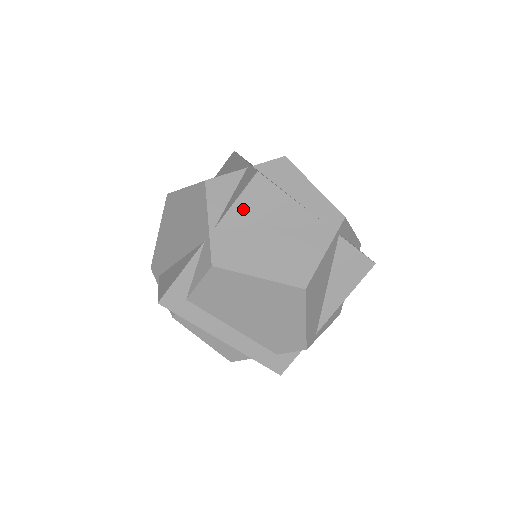
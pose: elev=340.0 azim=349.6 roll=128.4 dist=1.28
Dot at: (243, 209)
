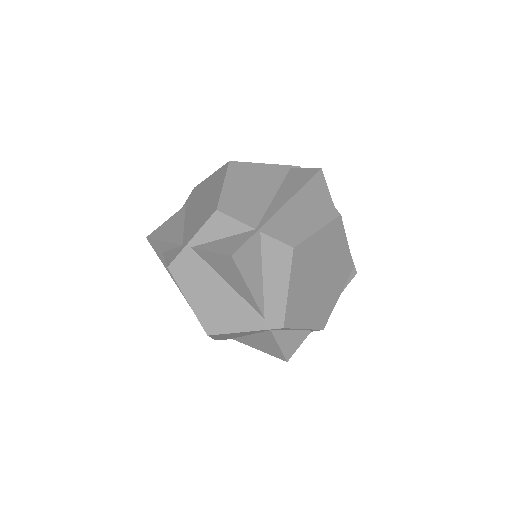
Dot at: (213, 259)
